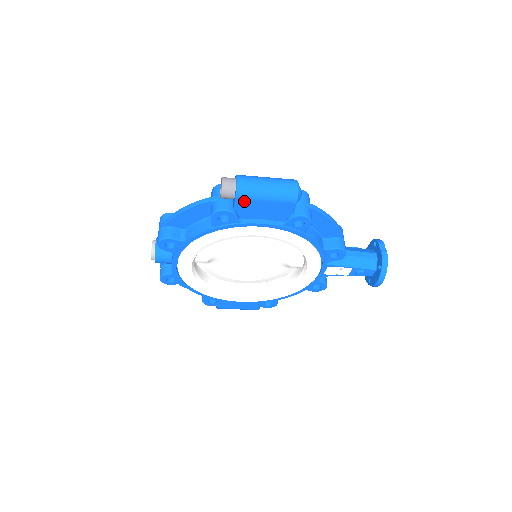
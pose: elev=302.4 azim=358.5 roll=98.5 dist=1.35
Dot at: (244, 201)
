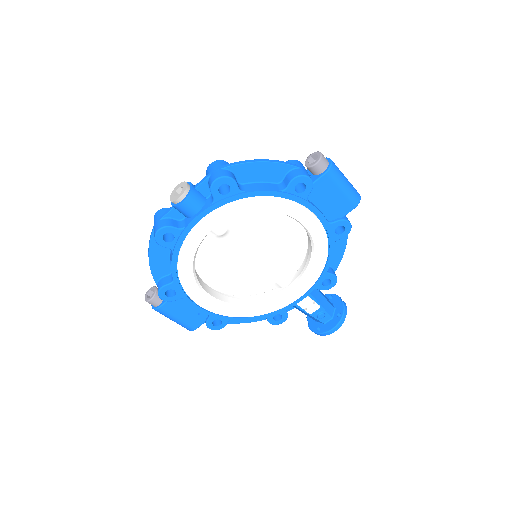
Dot at: (328, 180)
